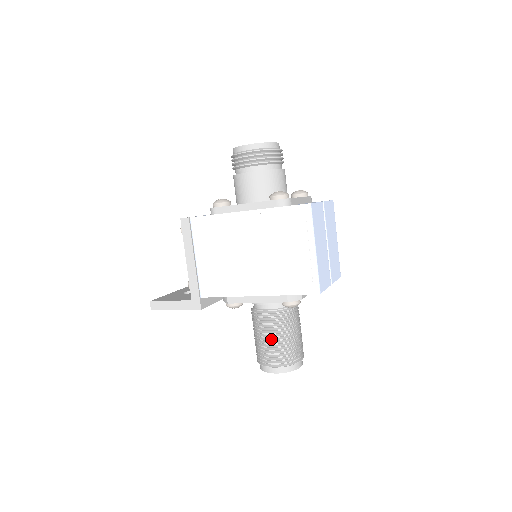
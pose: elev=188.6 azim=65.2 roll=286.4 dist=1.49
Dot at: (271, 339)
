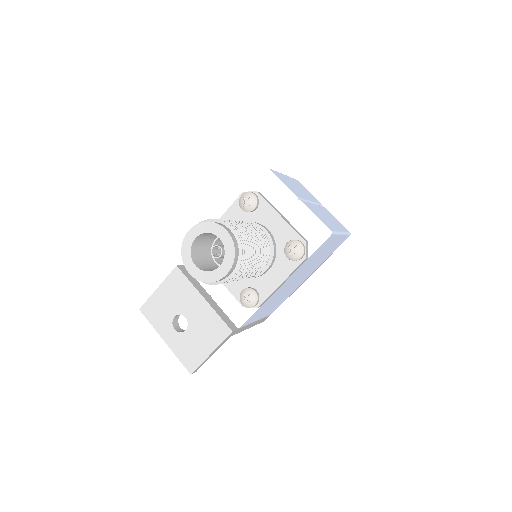
Dot at: occluded
